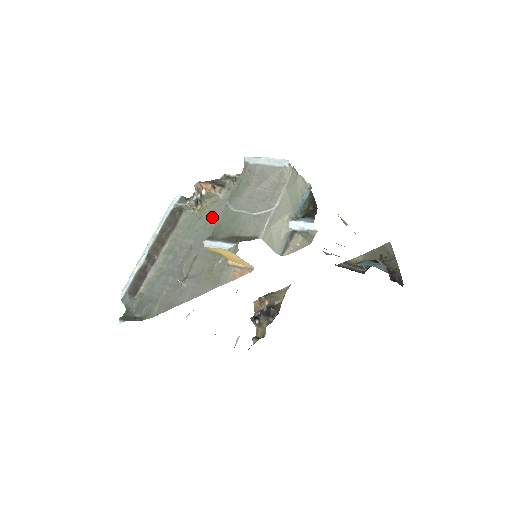
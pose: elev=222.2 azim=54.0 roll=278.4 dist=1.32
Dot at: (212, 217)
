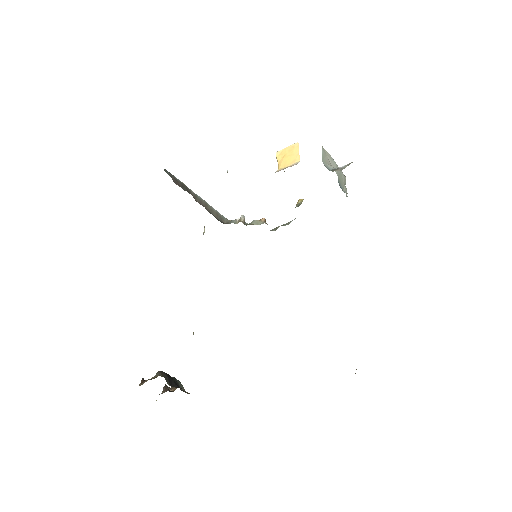
Dot at: occluded
